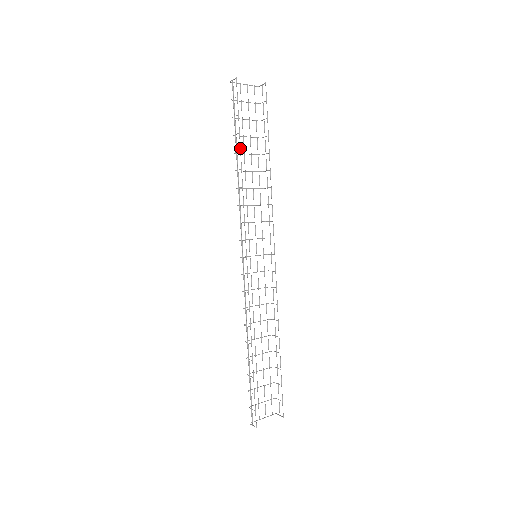
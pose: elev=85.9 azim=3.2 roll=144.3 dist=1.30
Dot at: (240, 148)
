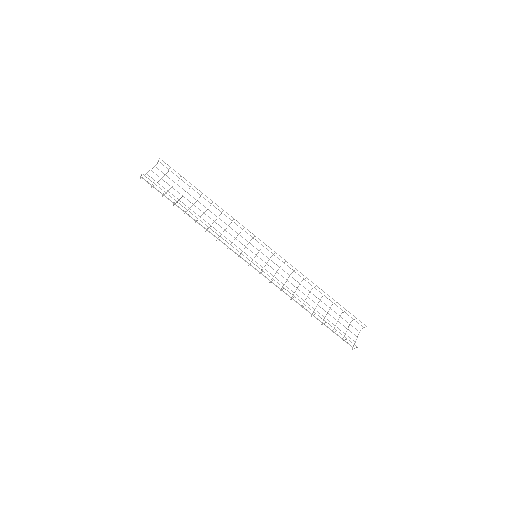
Dot at: occluded
